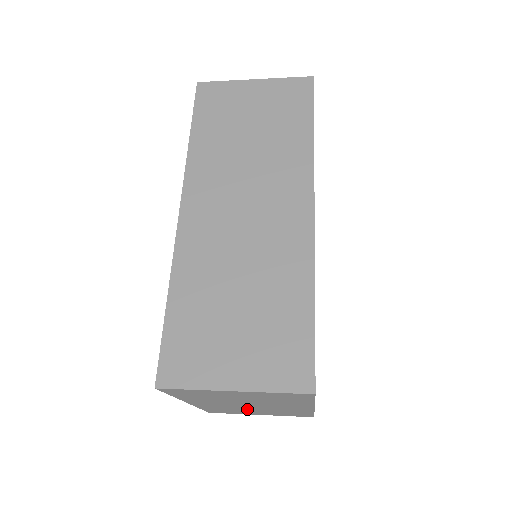
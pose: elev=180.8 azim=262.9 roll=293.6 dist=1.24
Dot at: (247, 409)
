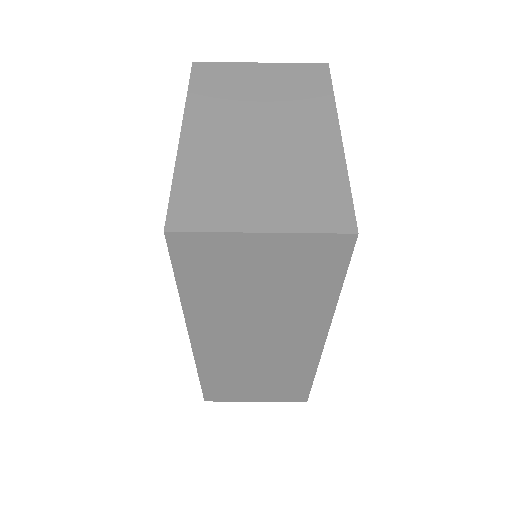
Dot at: (250, 168)
